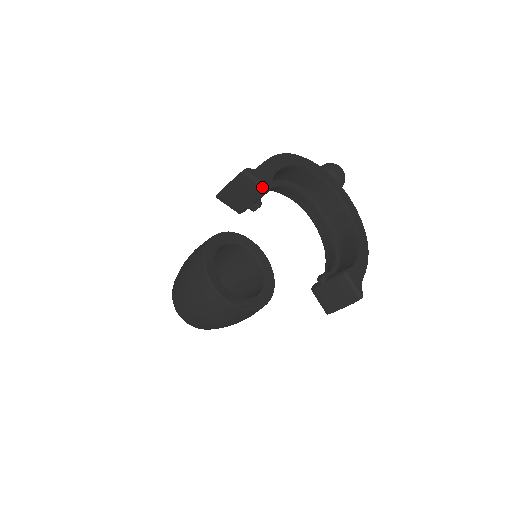
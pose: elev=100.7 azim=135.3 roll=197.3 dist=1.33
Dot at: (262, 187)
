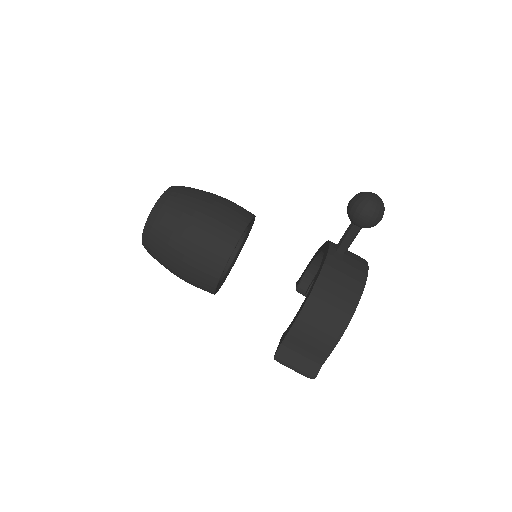
Dot at: occluded
